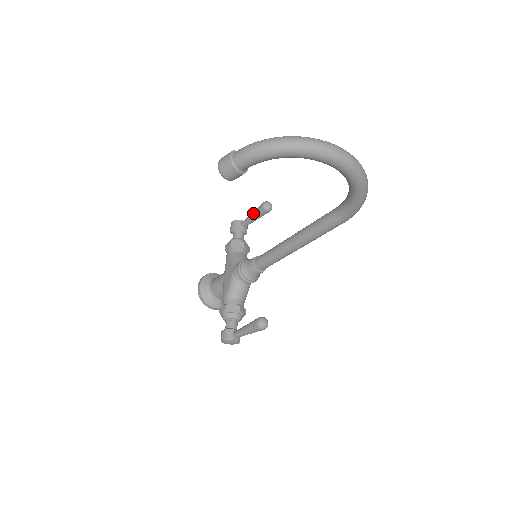
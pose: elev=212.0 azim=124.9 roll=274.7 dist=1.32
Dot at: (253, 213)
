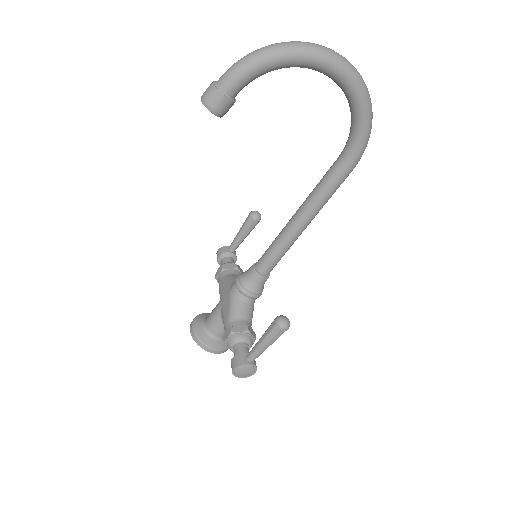
Dot at: (240, 229)
